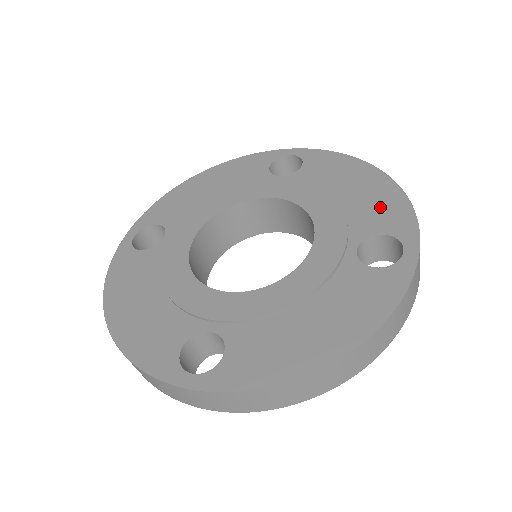
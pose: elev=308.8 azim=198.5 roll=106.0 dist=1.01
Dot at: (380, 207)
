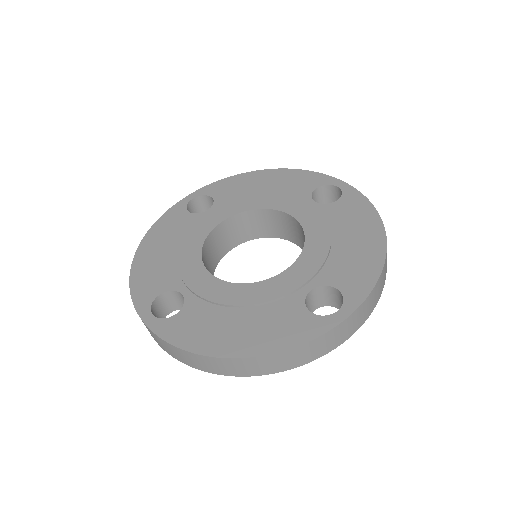
Dot at: (356, 267)
